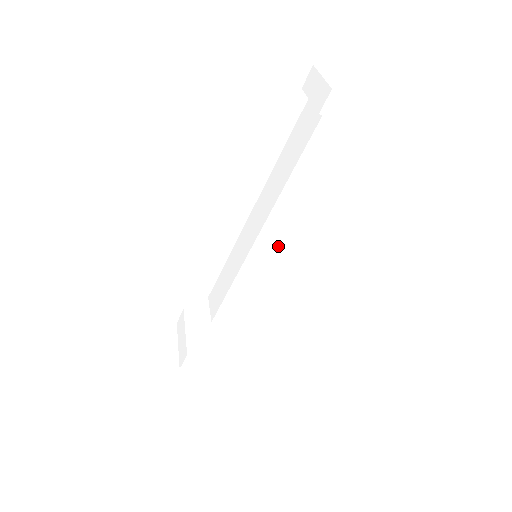
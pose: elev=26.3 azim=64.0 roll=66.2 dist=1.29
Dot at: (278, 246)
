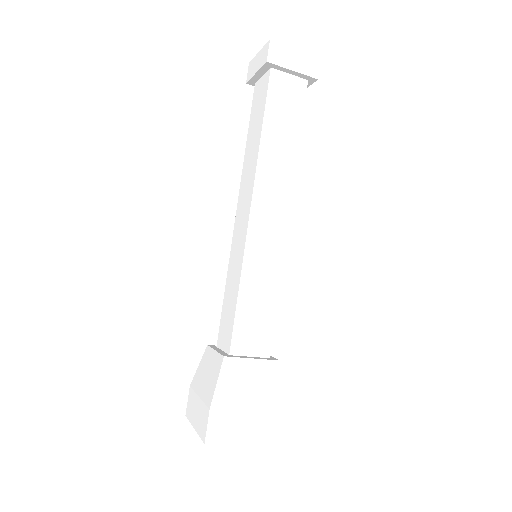
Dot at: (275, 222)
